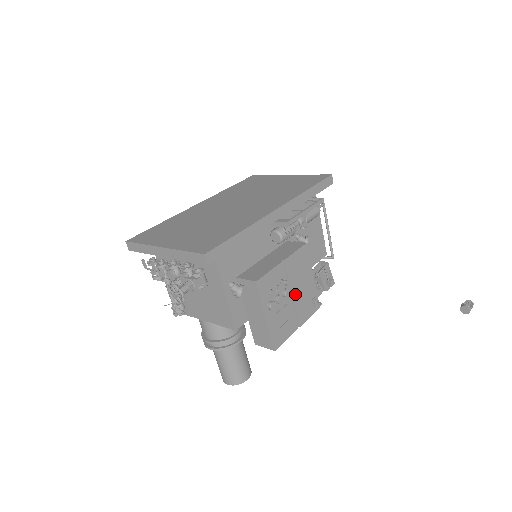
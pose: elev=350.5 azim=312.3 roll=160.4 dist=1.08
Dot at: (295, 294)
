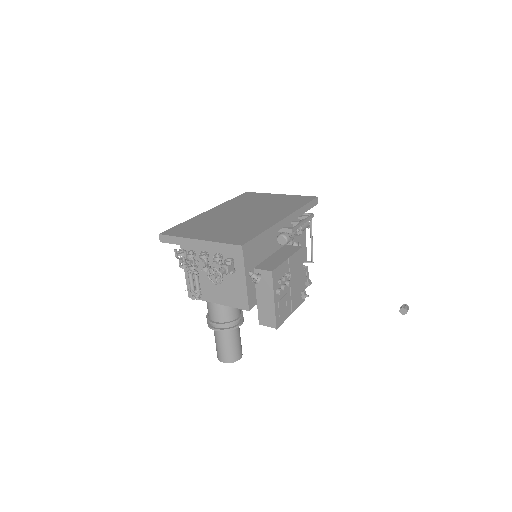
Dot at: (292, 286)
